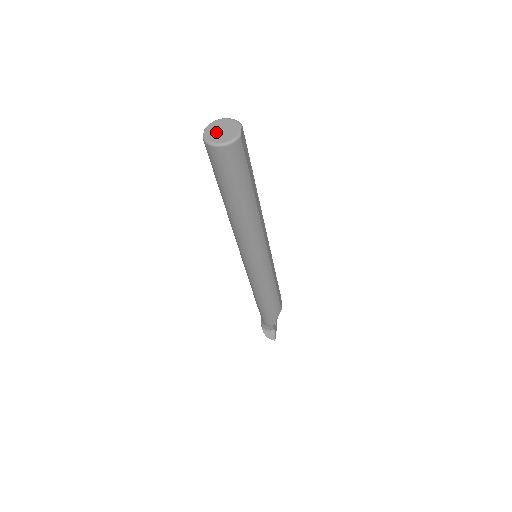
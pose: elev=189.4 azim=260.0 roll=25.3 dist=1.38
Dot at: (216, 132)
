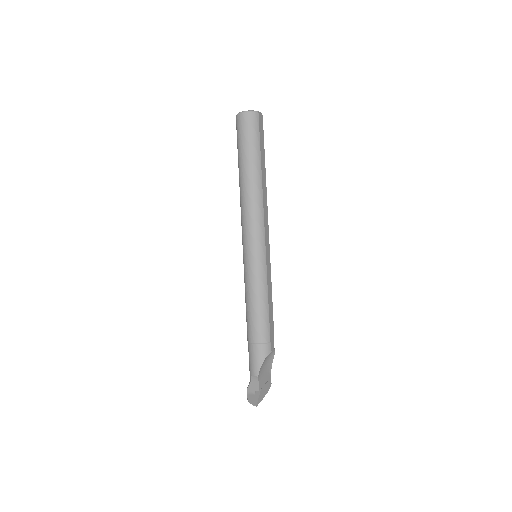
Dot at: occluded
